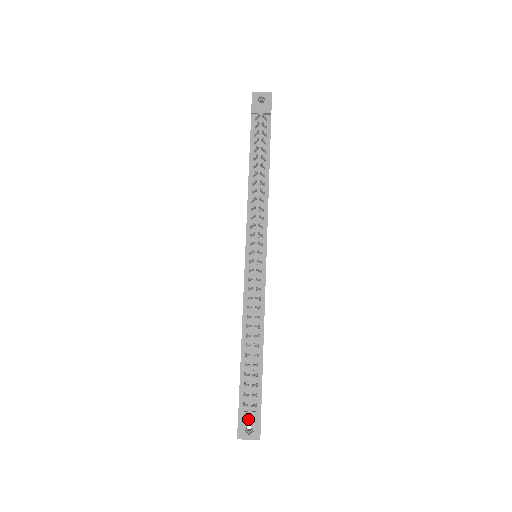
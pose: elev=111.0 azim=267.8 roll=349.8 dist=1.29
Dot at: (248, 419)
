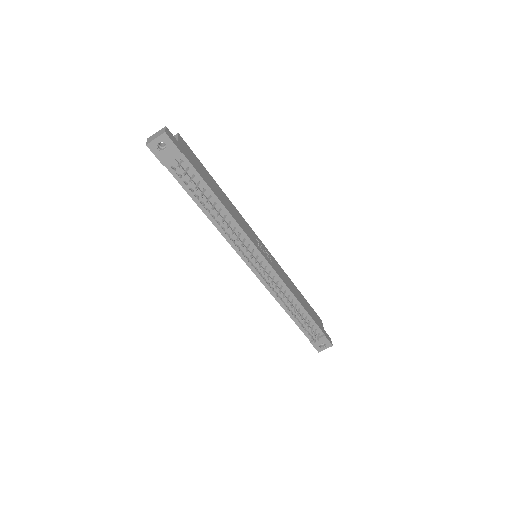
Dot at: (319, 342)
